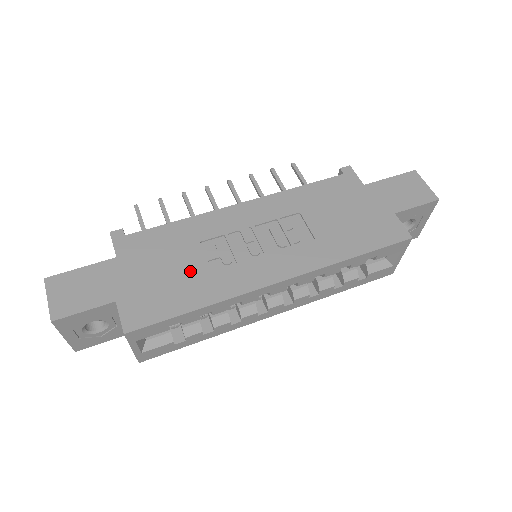
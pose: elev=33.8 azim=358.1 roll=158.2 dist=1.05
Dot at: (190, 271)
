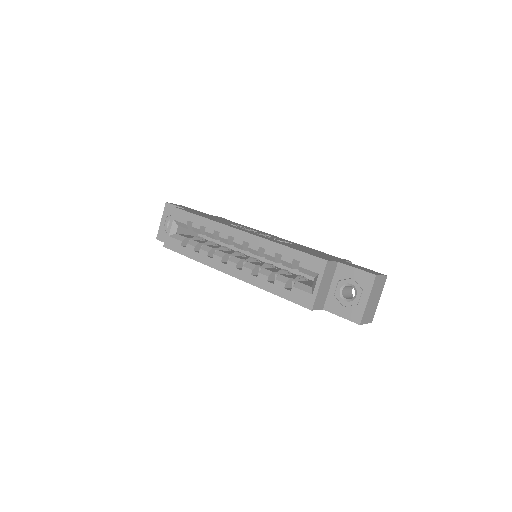
Dot at: occluded
